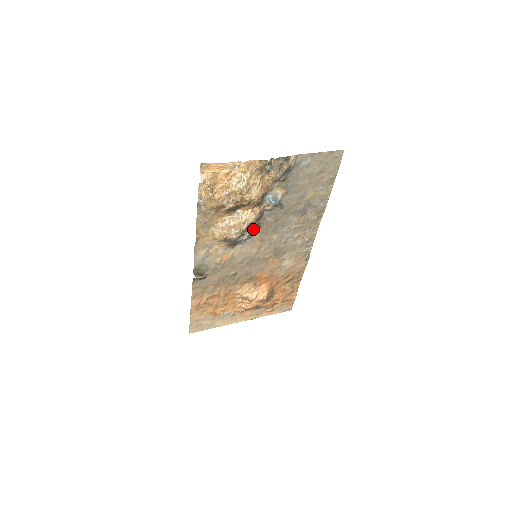
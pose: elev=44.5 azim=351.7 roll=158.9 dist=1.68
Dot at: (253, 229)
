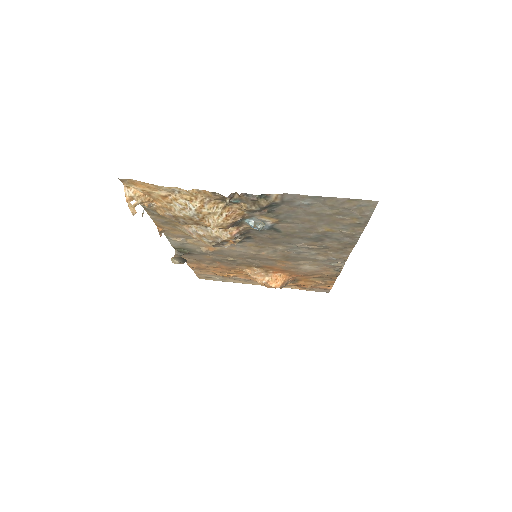
Dot at: (236, 241)
